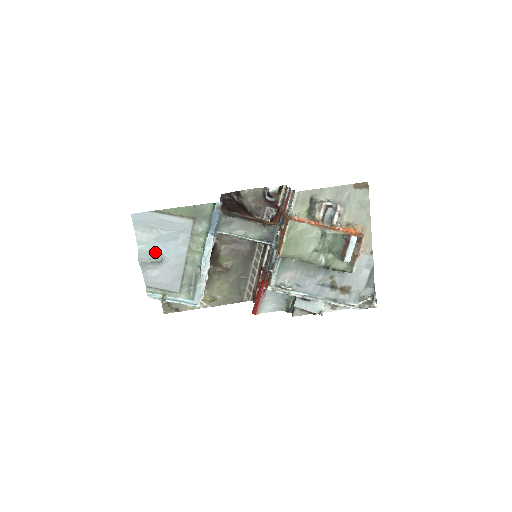
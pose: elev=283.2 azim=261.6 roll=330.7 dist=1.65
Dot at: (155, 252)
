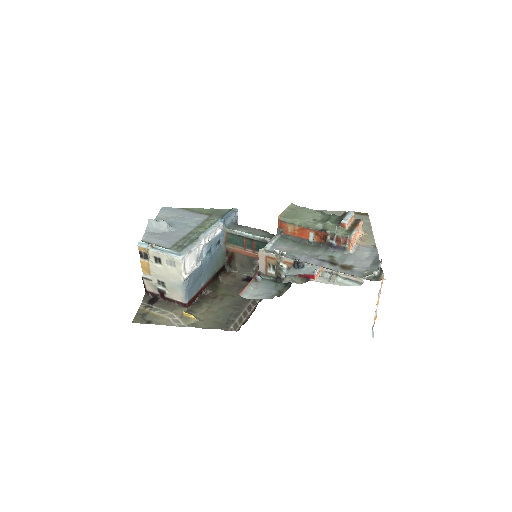
Dot at: occluded
